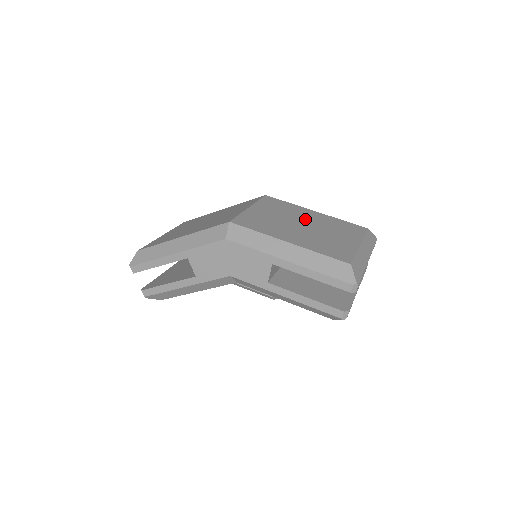
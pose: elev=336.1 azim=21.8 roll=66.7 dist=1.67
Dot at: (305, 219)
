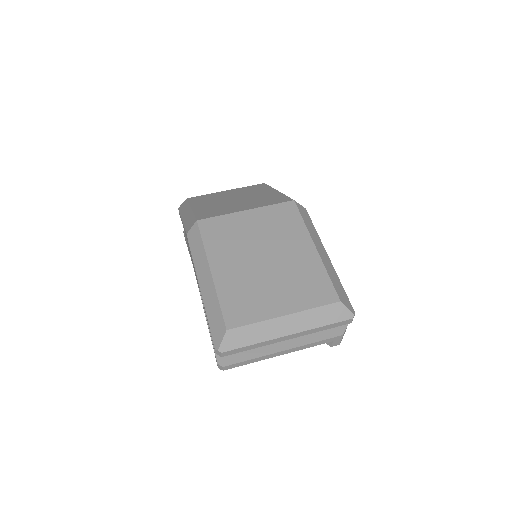
Dot at: (281, 251)
